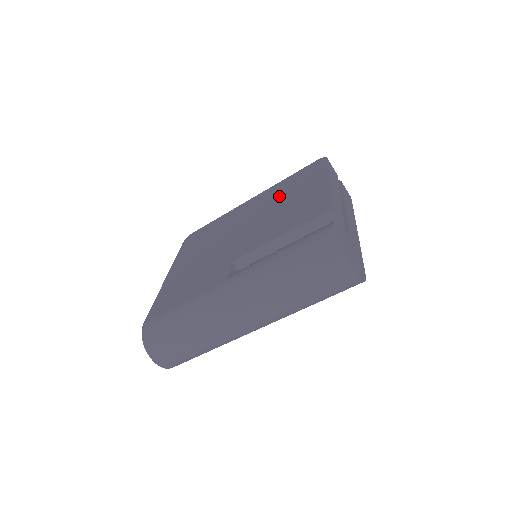
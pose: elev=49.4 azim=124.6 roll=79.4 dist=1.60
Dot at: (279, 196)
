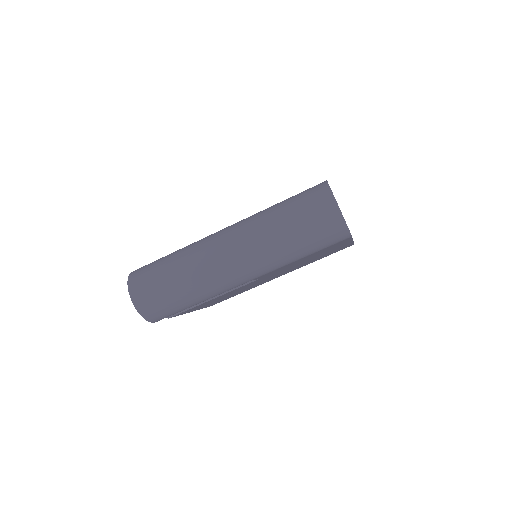
Dot at: occluded
